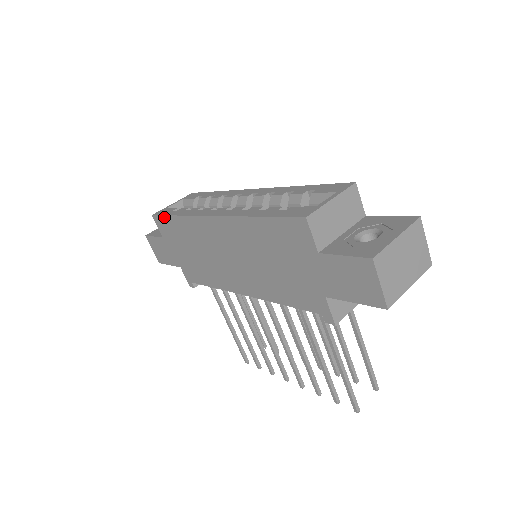
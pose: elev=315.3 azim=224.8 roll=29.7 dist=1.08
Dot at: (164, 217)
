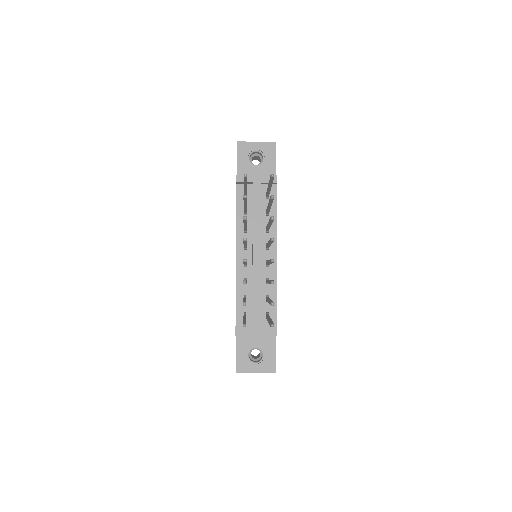
Dot at: occluded
